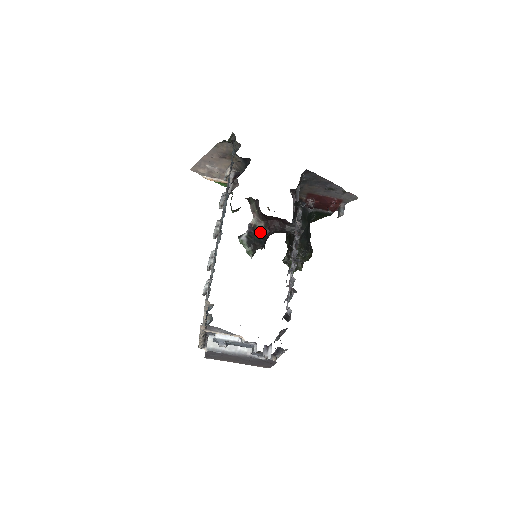
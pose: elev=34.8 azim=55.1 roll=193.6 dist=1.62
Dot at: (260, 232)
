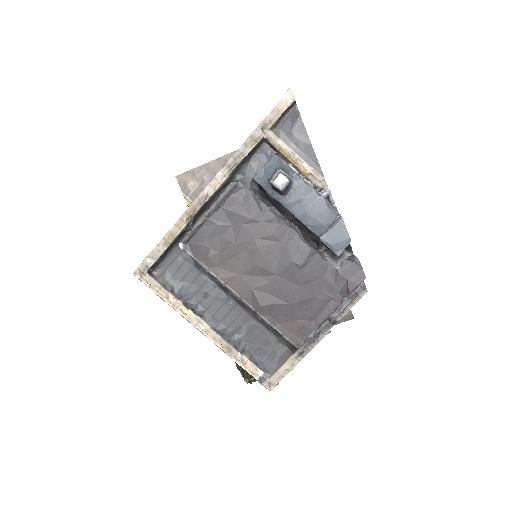
Dot at: occluded
